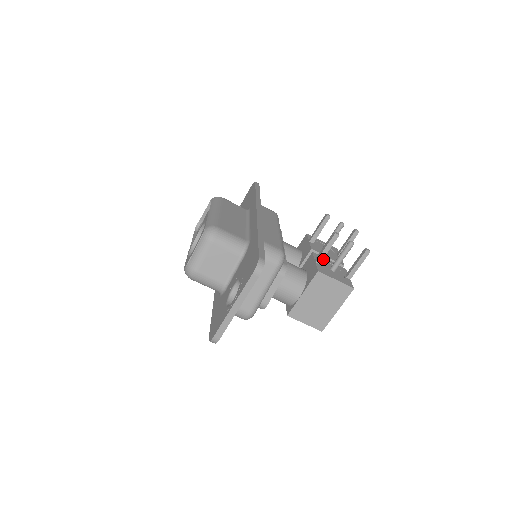
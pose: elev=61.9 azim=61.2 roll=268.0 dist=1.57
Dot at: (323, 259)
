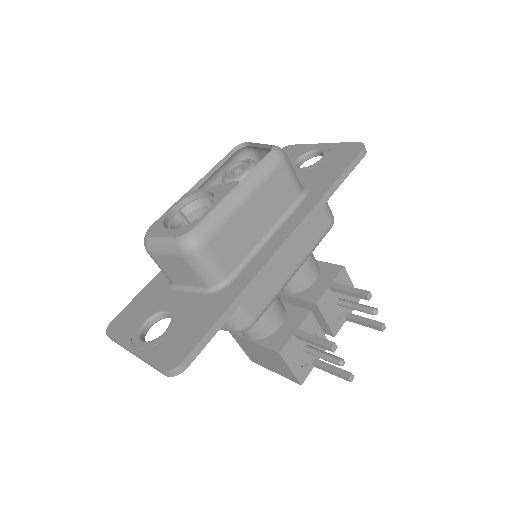
Dot at: (313, 326)
